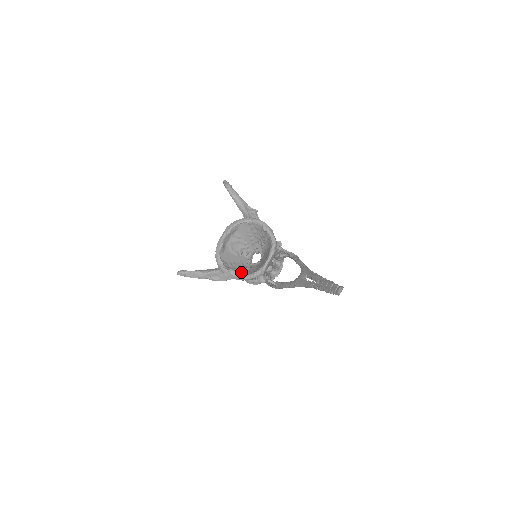
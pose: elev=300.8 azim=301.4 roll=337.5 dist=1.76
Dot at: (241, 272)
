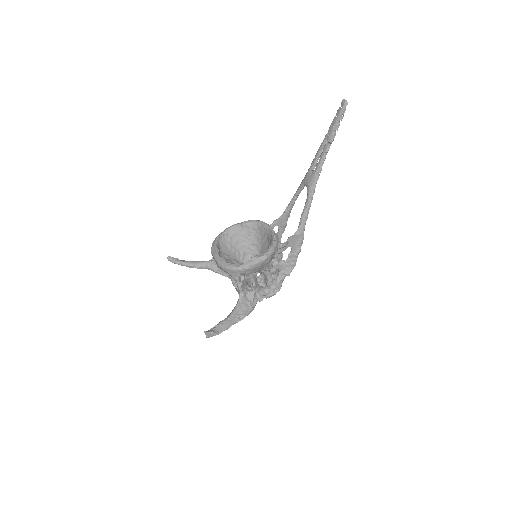
Dot at: occluded
